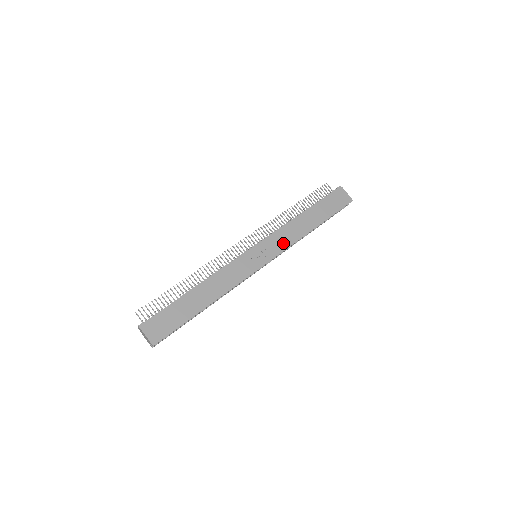
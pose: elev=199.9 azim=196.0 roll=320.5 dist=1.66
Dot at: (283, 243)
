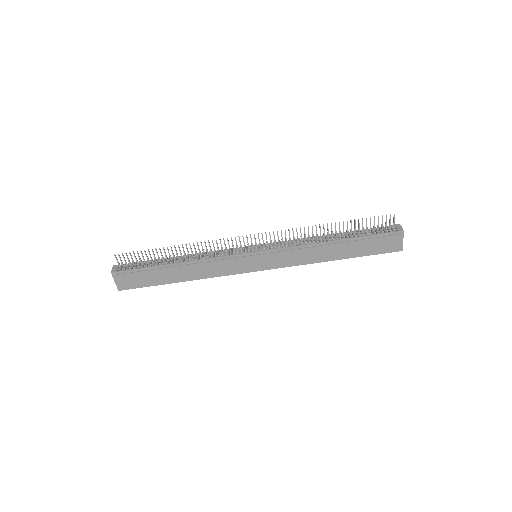
Dot at: (290, 261)
